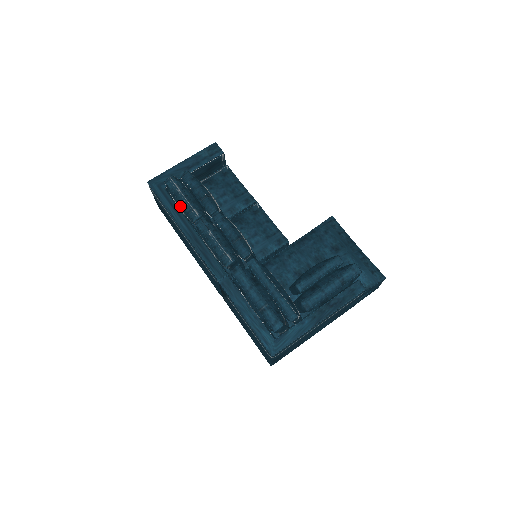
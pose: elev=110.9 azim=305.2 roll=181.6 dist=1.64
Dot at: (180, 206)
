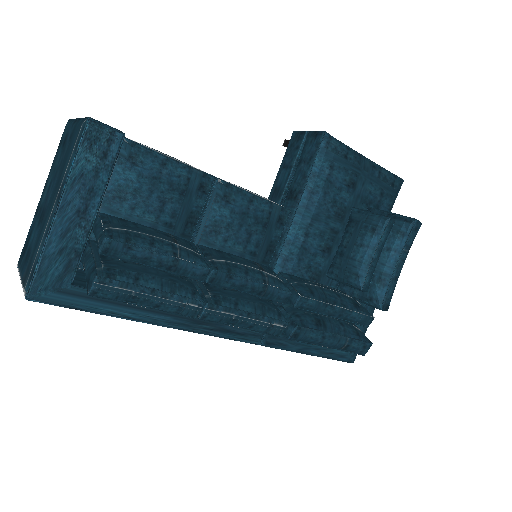
Dot at: occluded
